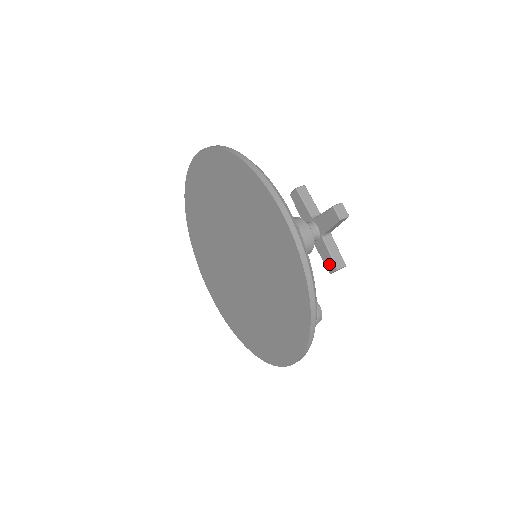
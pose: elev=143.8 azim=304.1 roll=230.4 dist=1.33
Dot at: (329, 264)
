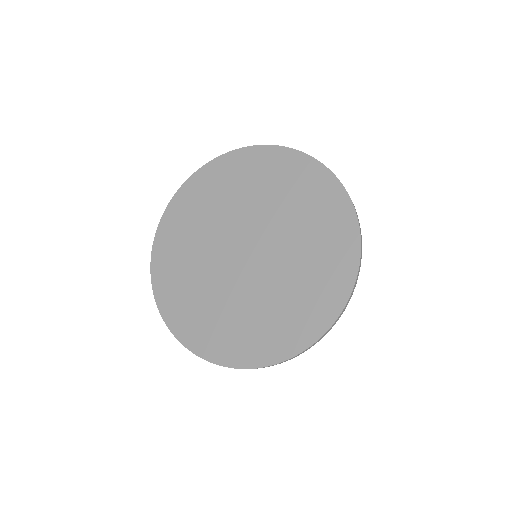
Dot at: occluded
